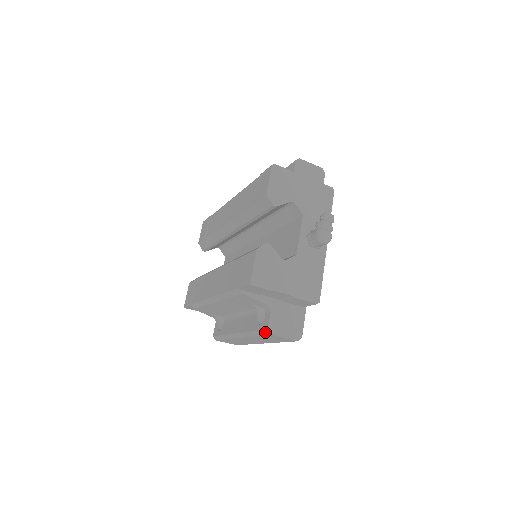
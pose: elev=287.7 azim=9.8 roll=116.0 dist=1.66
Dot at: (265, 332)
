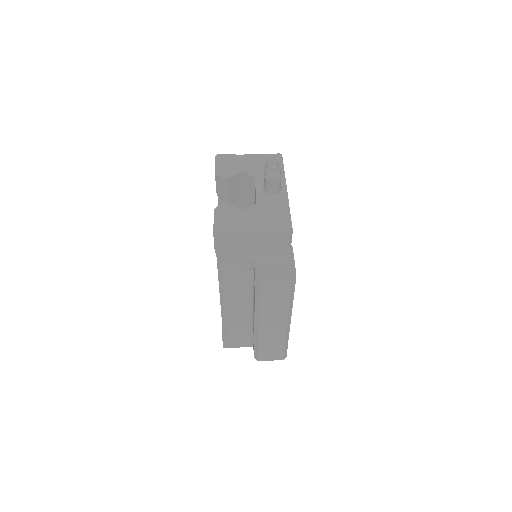
Dot at: (257, 284)
